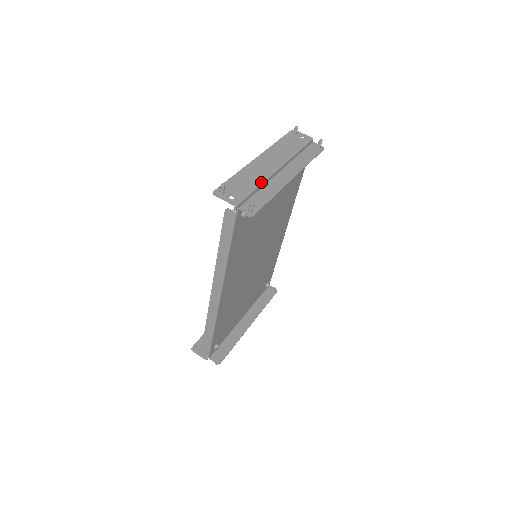
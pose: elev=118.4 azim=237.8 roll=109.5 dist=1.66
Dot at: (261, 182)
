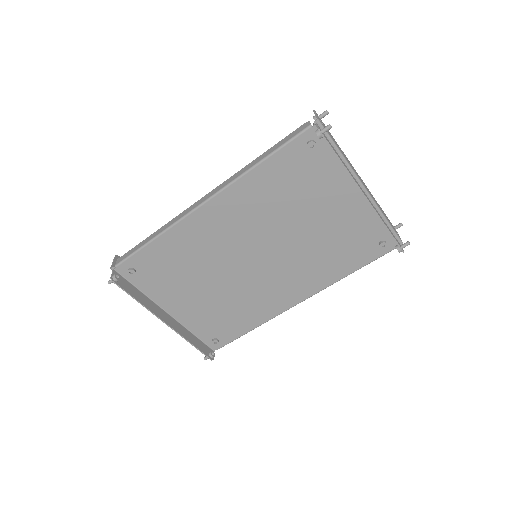
Dot at: (346, 159)
